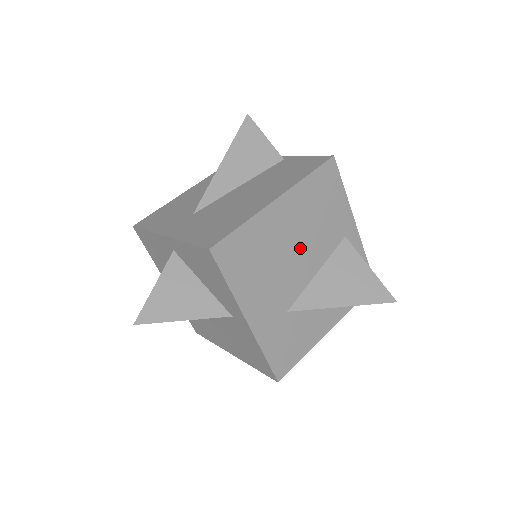
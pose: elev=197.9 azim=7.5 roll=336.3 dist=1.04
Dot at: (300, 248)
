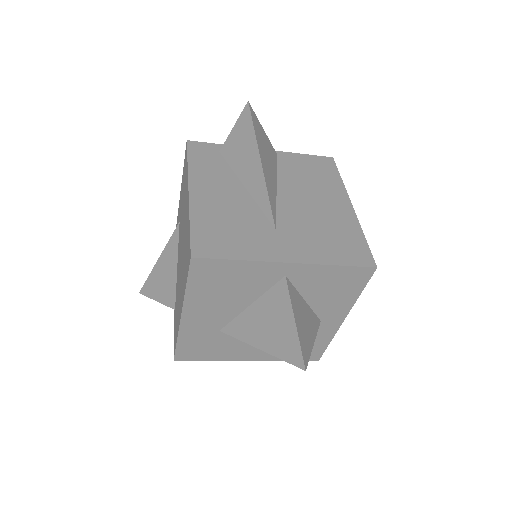
Dot at: occluded
